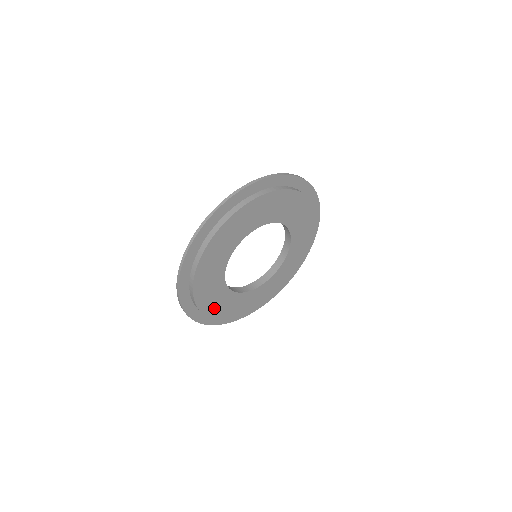
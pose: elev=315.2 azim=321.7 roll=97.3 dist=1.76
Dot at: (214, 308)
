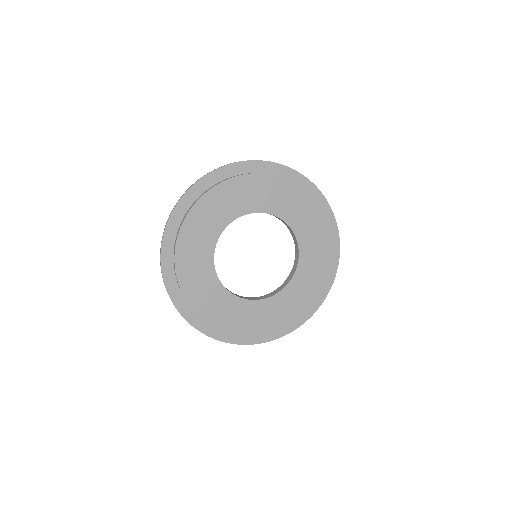
Dot at: (194, 290)
